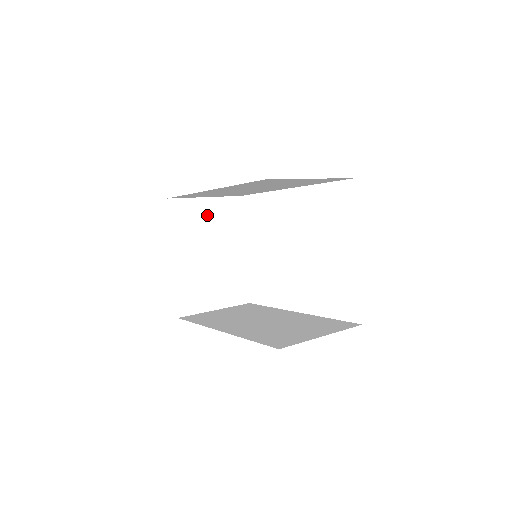
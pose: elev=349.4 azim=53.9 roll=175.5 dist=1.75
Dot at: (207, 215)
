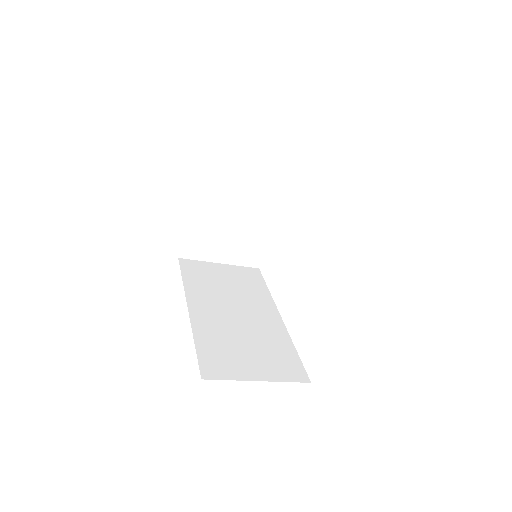
Dot at: (247, 173)
